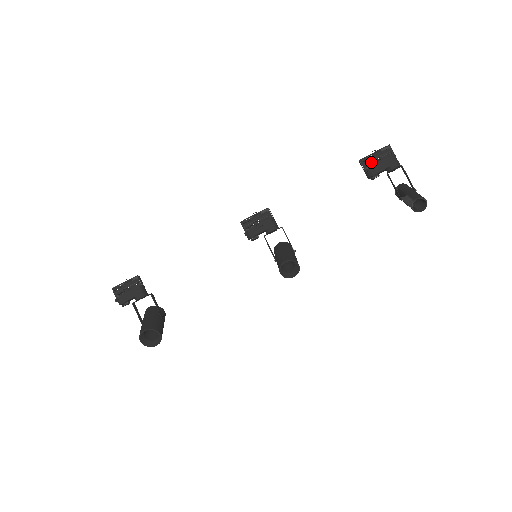
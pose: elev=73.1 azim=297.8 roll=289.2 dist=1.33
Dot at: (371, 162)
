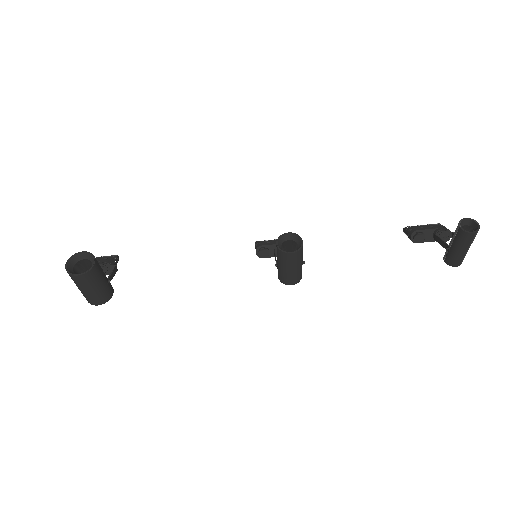
Dot at: occluded
